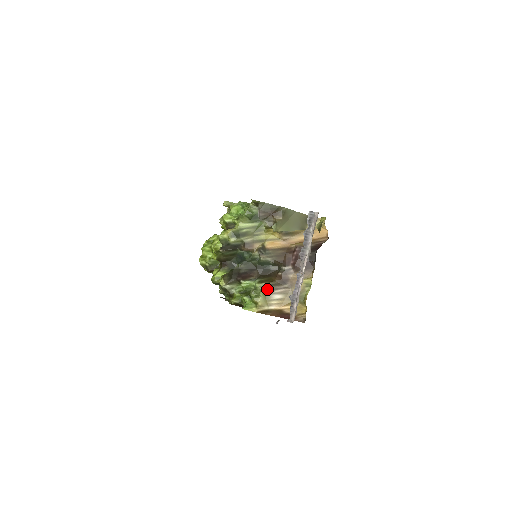
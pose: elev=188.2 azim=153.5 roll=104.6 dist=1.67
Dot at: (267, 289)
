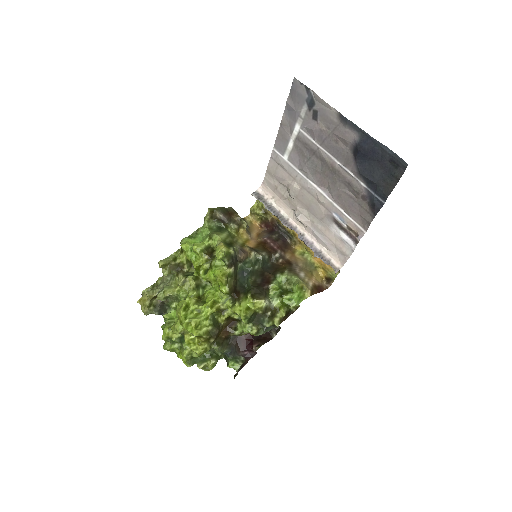
Dot at: (292, 273)
